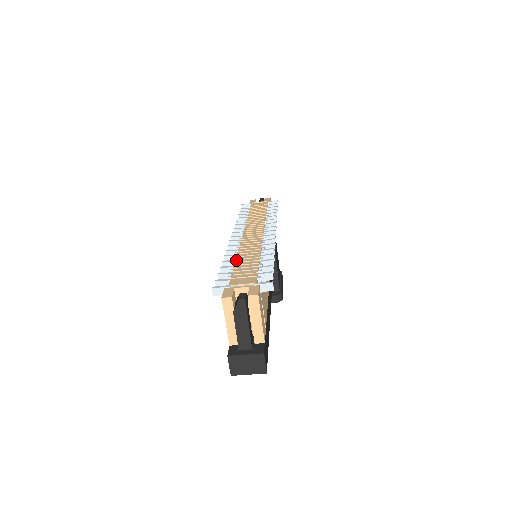
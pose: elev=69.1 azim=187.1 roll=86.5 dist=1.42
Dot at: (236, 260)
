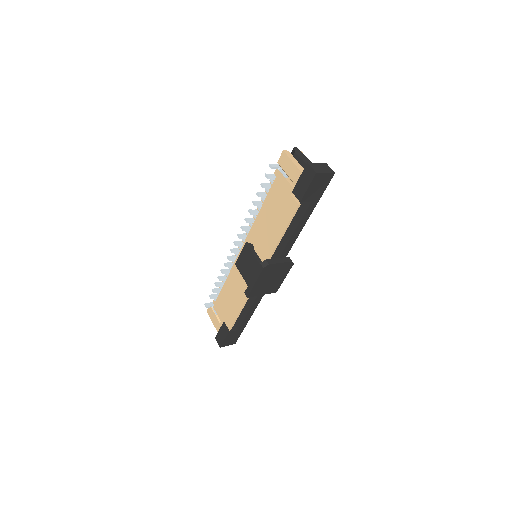
Dot at: (261, 200)
